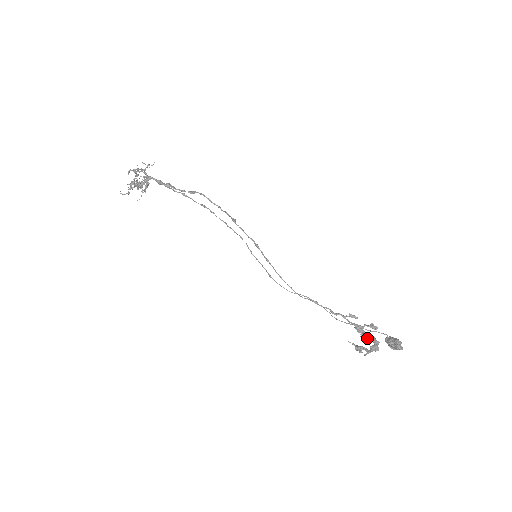
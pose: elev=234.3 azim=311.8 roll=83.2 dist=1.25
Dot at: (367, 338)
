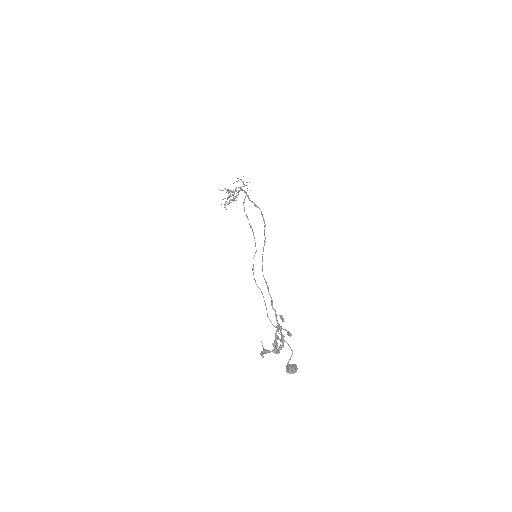
Dot at: (277, 347)
